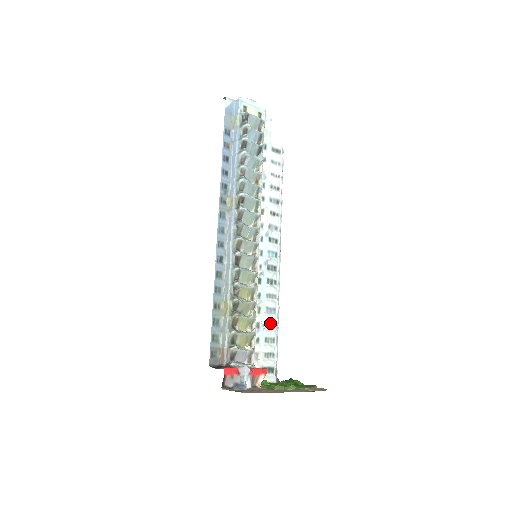
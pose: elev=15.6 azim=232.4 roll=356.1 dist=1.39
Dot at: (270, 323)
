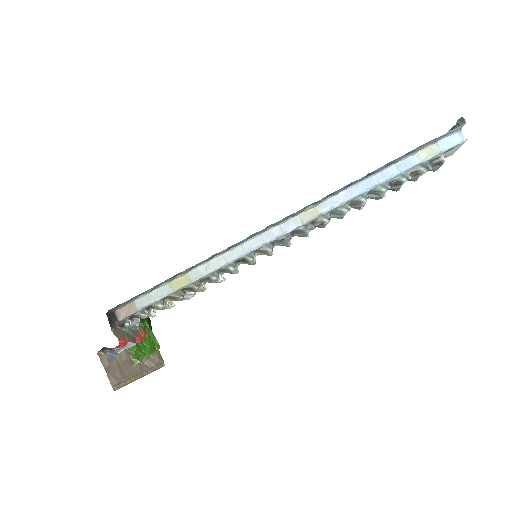
Dot at: occluded
